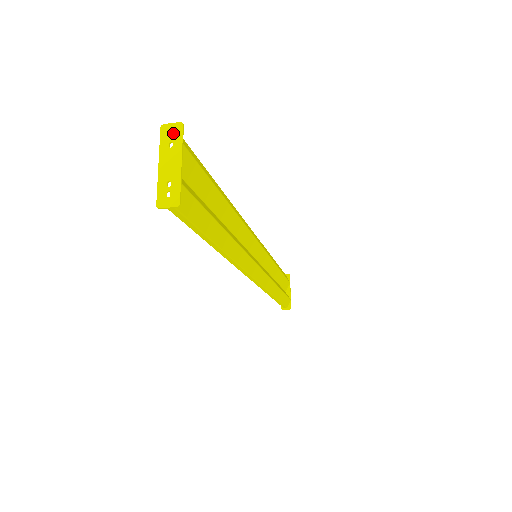
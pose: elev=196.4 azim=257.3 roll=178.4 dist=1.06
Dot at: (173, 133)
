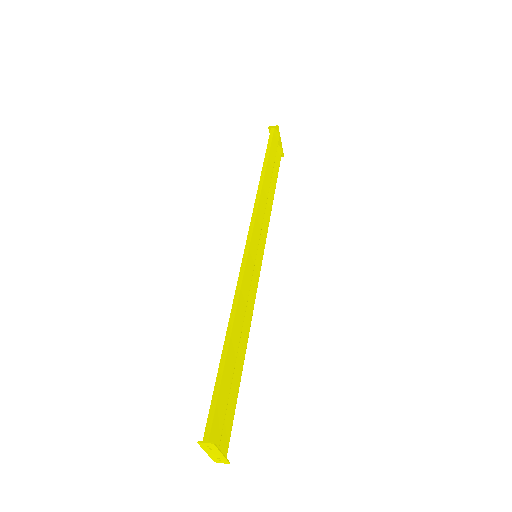
Dot at: (209, 446)
